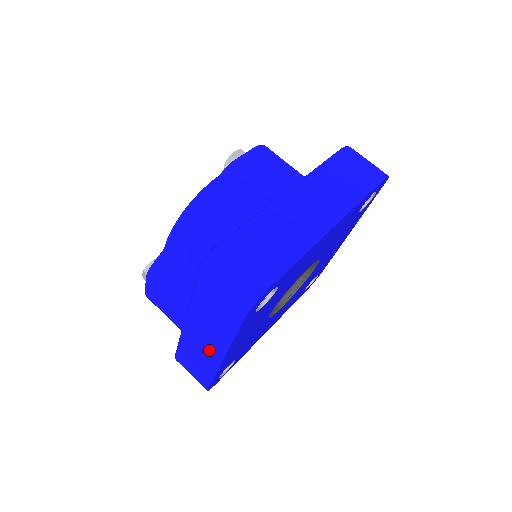
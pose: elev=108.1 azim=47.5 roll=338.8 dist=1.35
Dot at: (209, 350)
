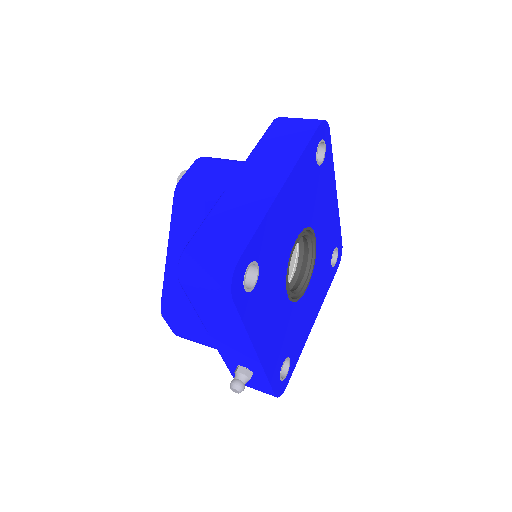
Dot at: (265, 184)
